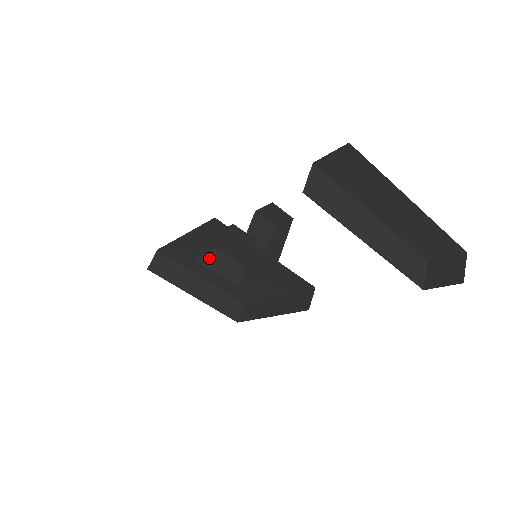
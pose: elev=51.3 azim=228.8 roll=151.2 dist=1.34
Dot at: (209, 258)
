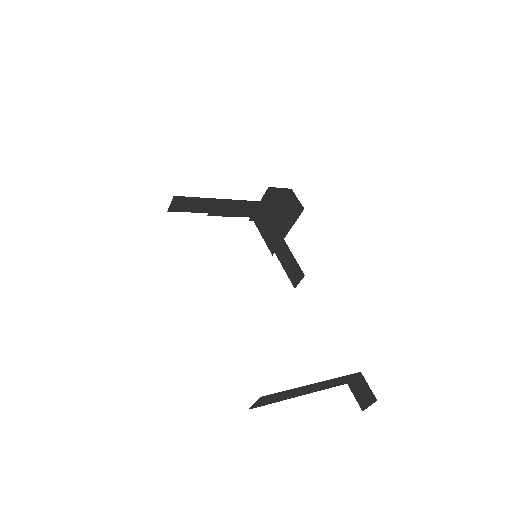
Dot at: (222, 210)
